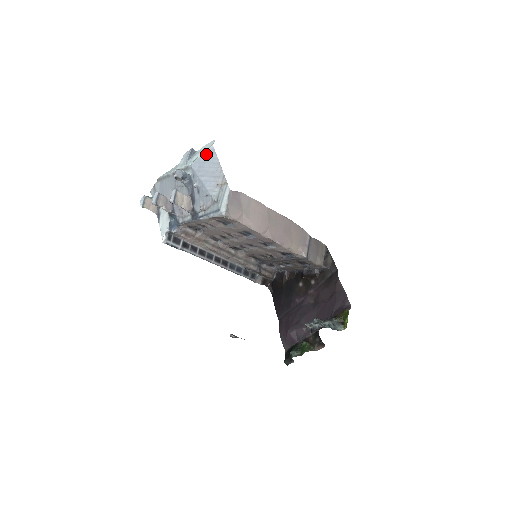
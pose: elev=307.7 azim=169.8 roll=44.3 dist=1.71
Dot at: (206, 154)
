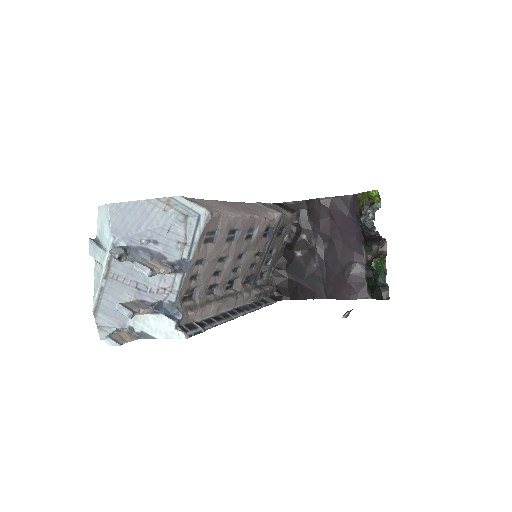
Dot at: (113, 215)
